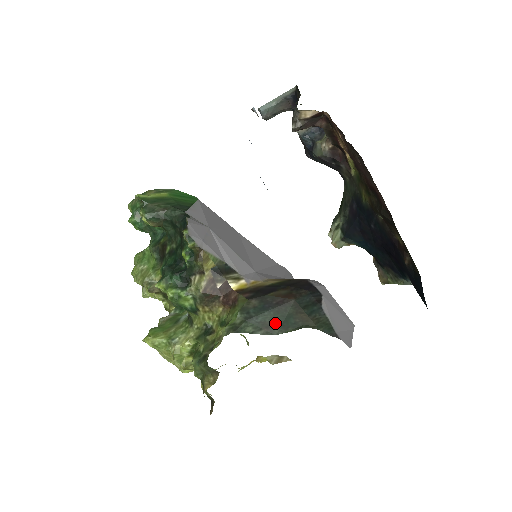
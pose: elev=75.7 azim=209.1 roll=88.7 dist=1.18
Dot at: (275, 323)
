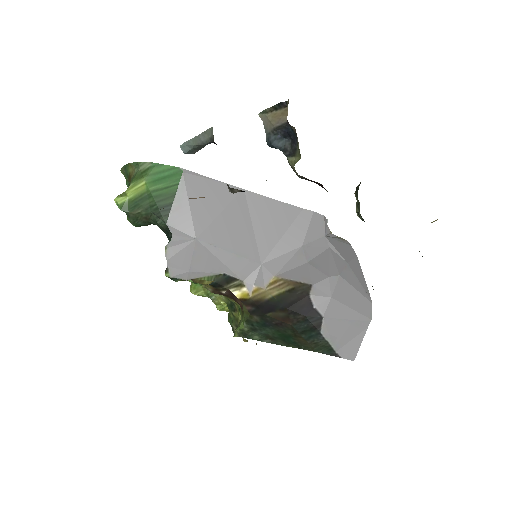
Dot at: (277, 338)
